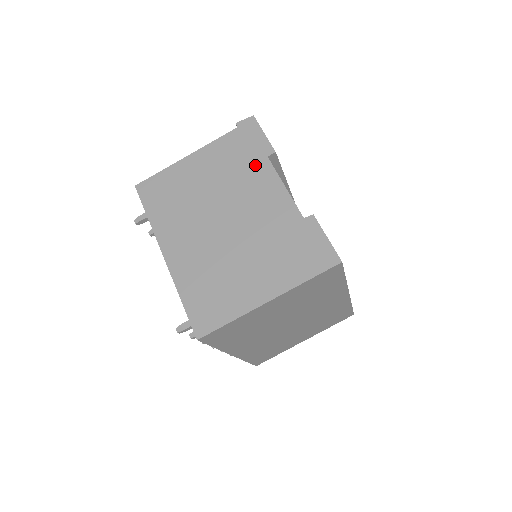
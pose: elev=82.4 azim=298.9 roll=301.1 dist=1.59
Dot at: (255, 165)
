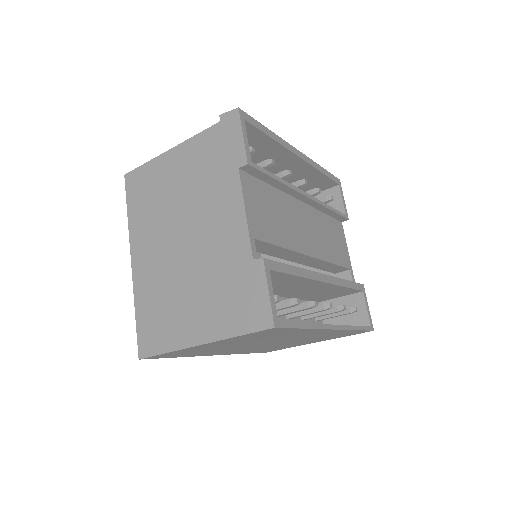
Dot at: (224, 177)
